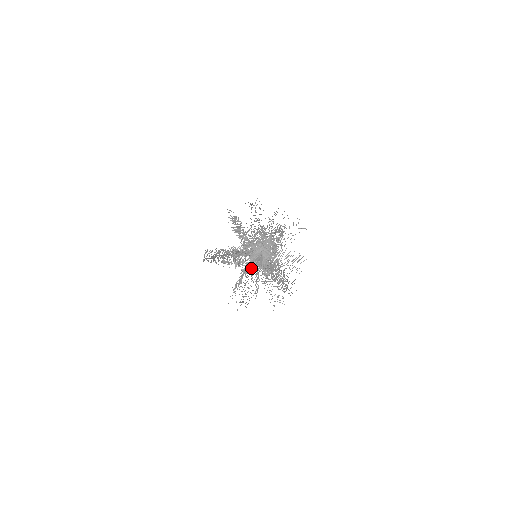
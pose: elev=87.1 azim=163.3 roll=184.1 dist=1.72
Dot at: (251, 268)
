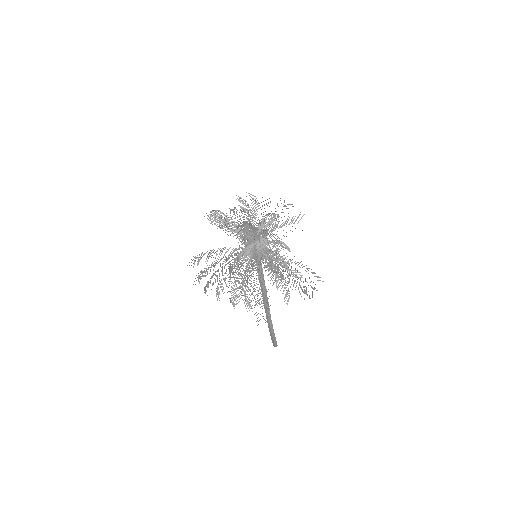
Dot at: (245, 248)
